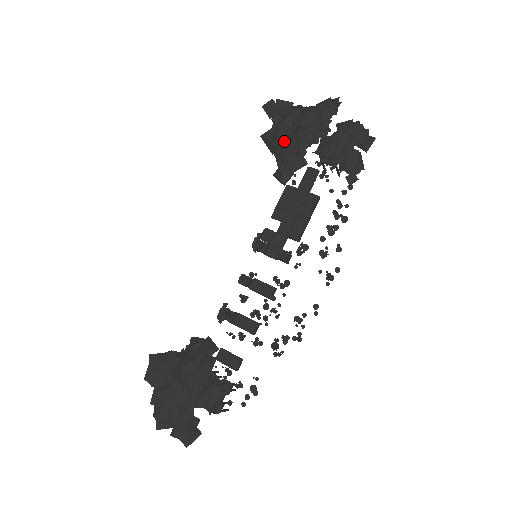
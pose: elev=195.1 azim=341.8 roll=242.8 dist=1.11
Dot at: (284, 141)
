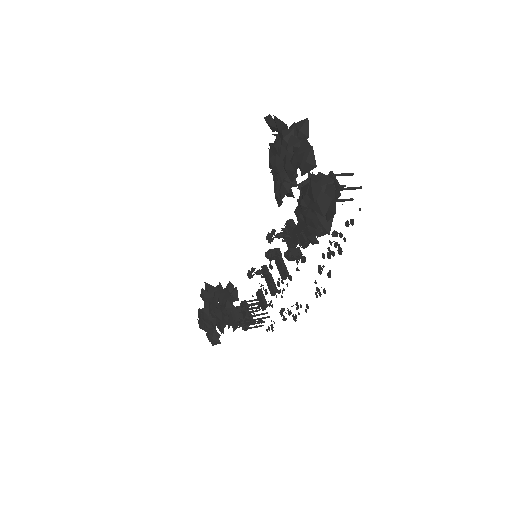
Dot at: (271, 171)
